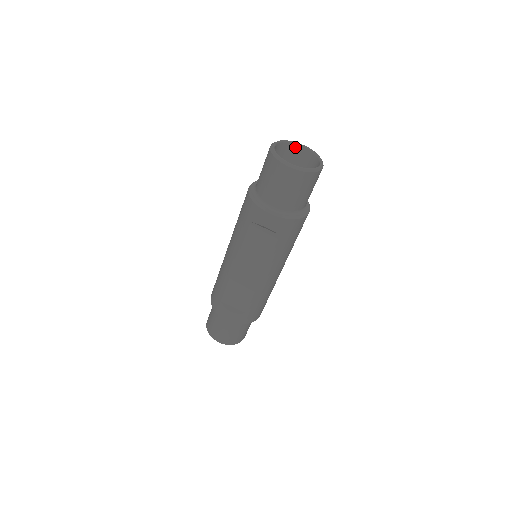
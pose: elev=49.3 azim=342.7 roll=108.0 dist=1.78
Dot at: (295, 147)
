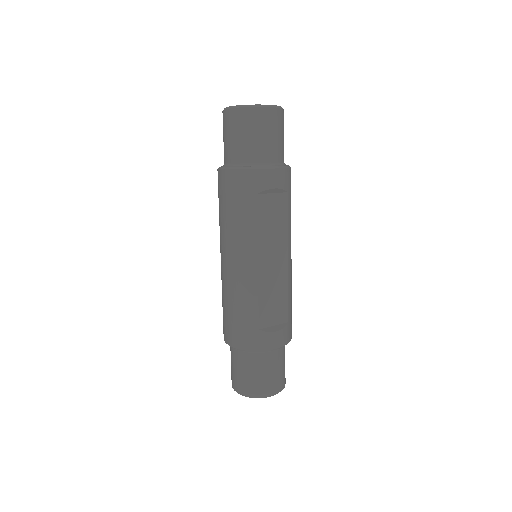
Dot at: occluded
